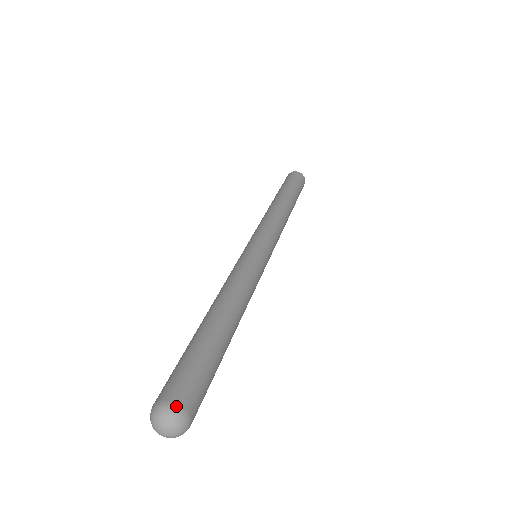
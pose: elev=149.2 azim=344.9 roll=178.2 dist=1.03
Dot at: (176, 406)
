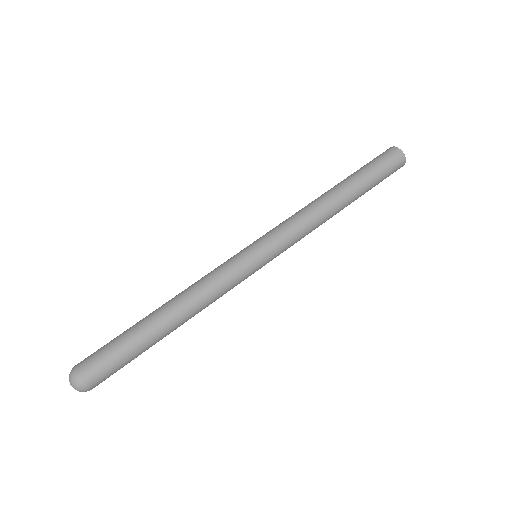
Dot at: (88, 388)
